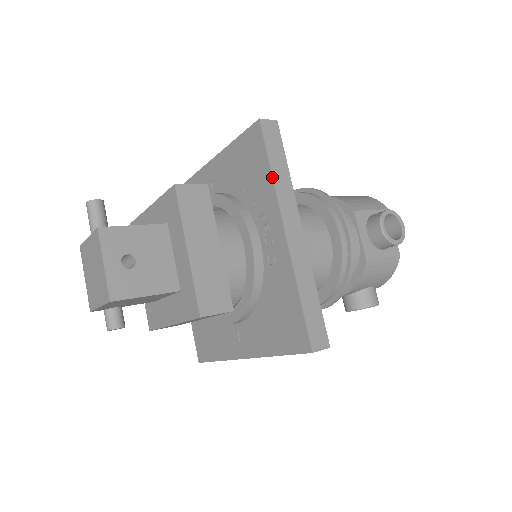
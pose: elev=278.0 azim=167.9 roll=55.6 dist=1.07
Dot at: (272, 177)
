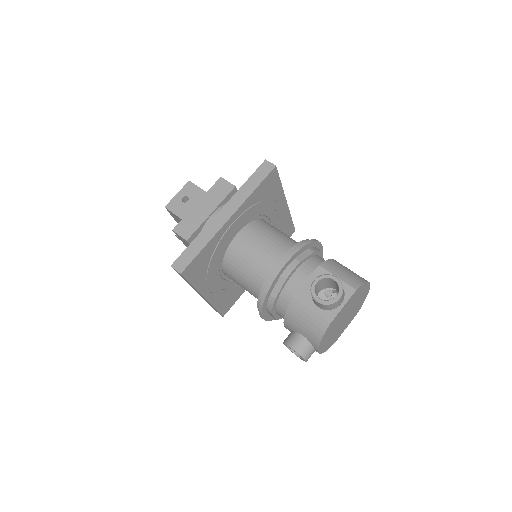
Dot at: (241, 186)
